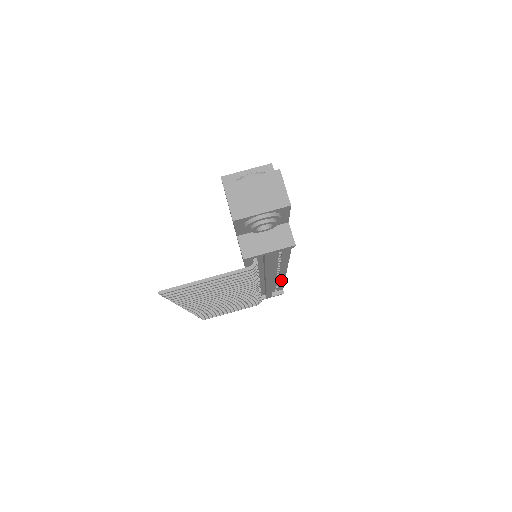
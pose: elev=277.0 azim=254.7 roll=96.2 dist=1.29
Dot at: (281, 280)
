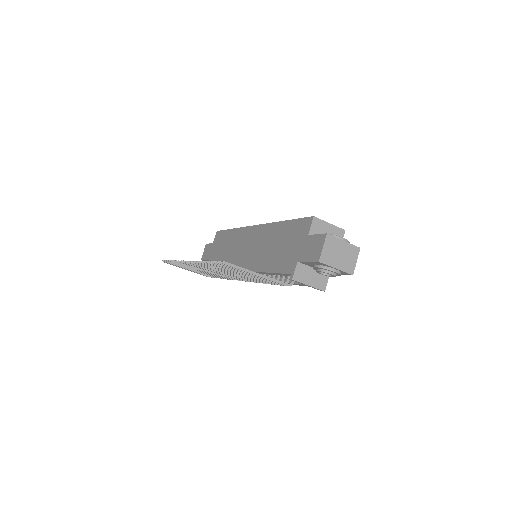
Dot at: occluded
